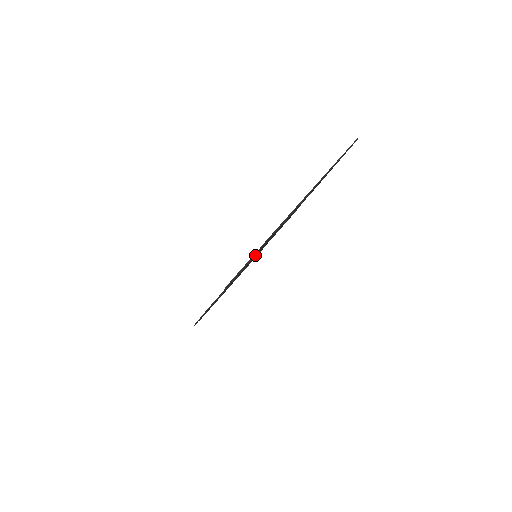
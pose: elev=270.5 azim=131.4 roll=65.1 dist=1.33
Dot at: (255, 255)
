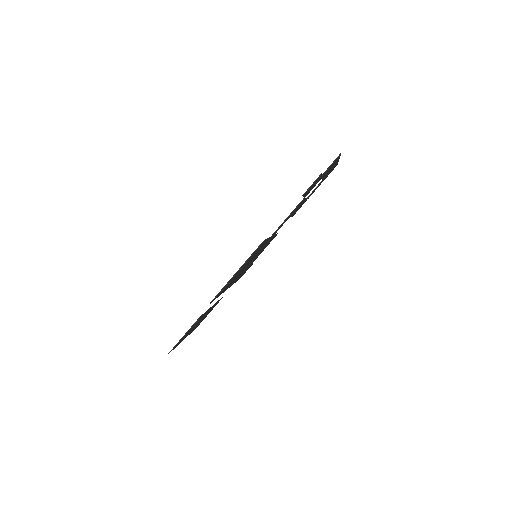
Dot at: (306, 194)
